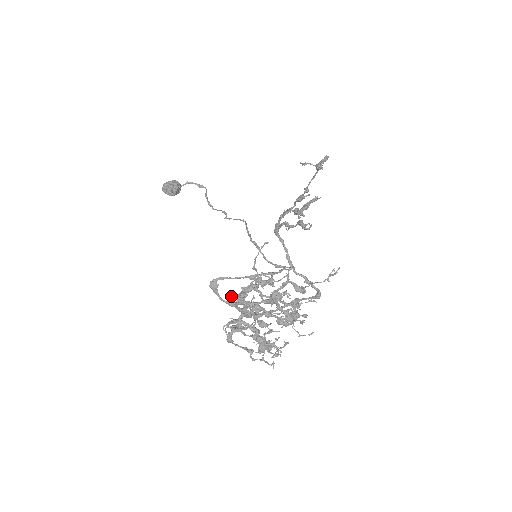
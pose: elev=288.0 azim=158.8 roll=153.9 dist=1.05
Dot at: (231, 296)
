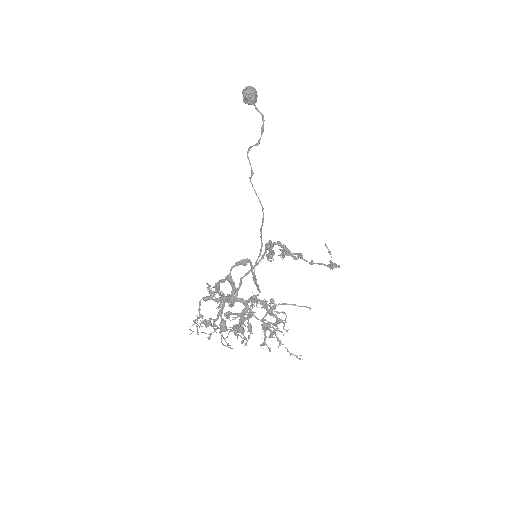
Dot at: occluded
